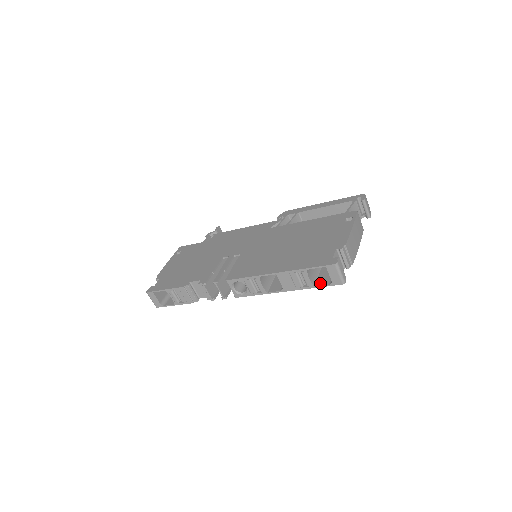
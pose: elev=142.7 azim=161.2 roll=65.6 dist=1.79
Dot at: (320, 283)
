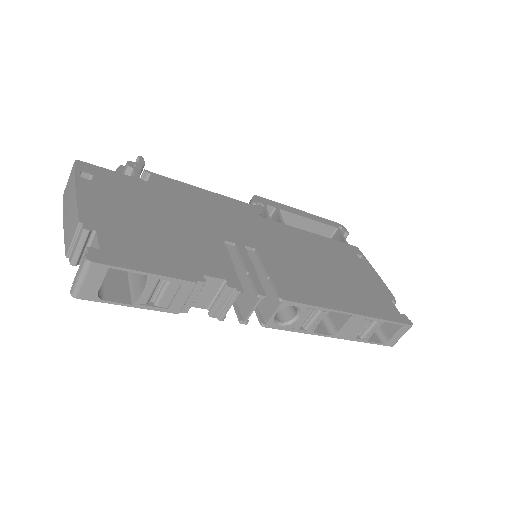
Dot at: (370, 337)
